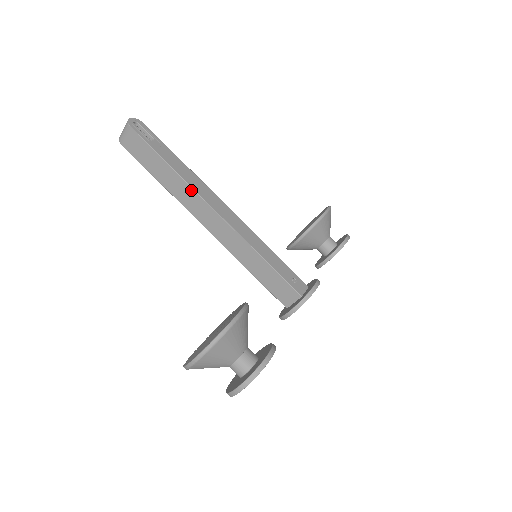
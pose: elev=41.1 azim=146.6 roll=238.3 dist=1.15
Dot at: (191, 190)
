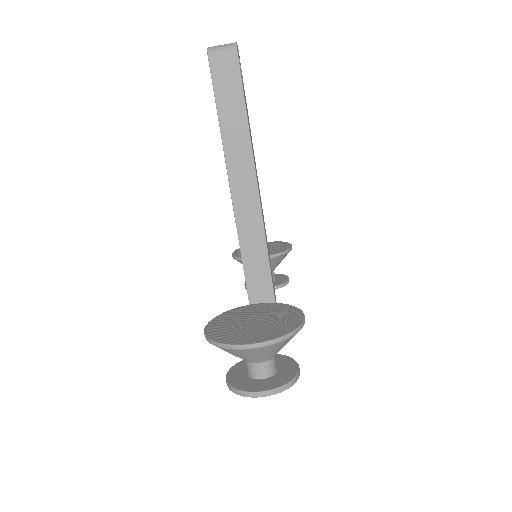
Dot at: (250, 157)
